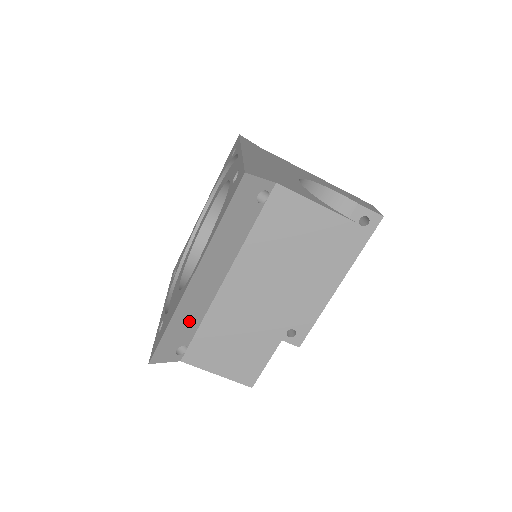
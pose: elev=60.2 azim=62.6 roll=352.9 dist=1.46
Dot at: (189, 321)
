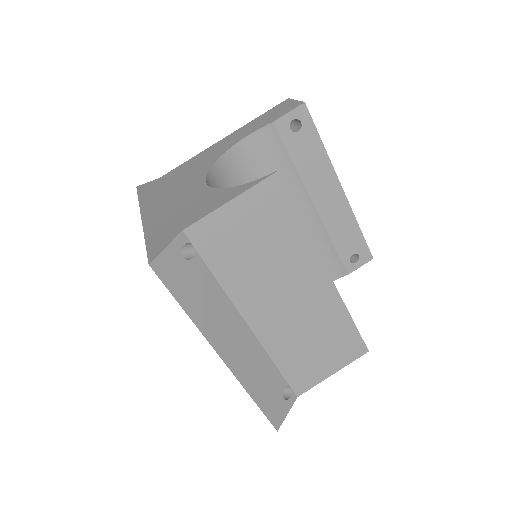
Dot at: (264, 376)
